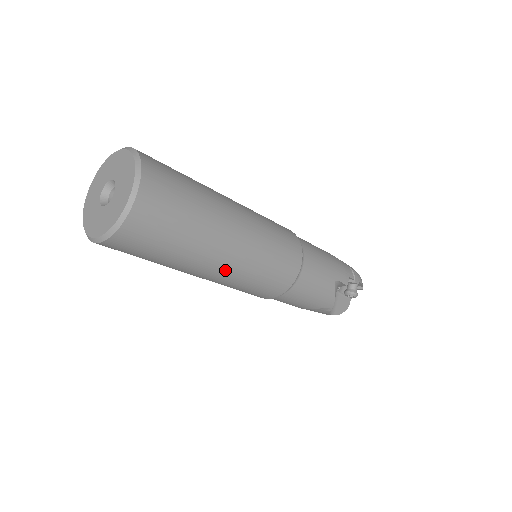
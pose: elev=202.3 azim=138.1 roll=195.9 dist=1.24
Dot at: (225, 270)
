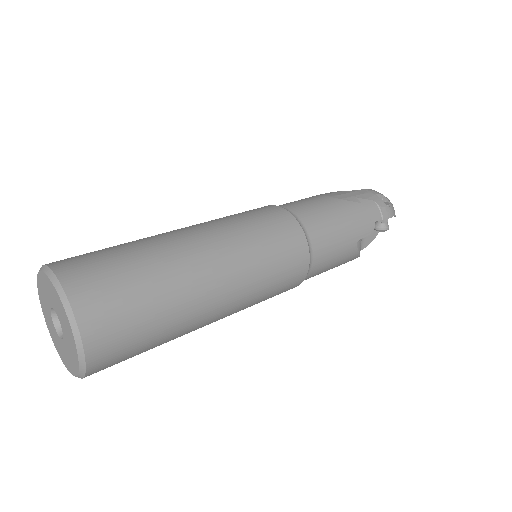
Dot at: occluded
